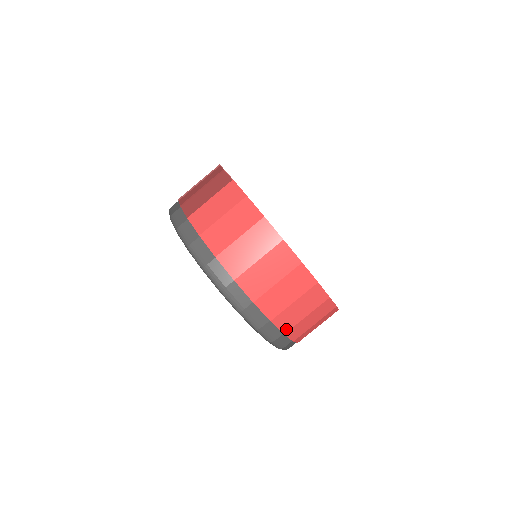
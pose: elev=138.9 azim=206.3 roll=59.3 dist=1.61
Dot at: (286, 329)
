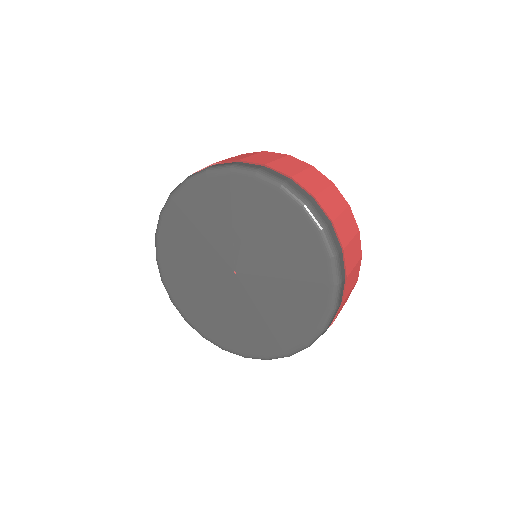
Dot at: (343, 244)
